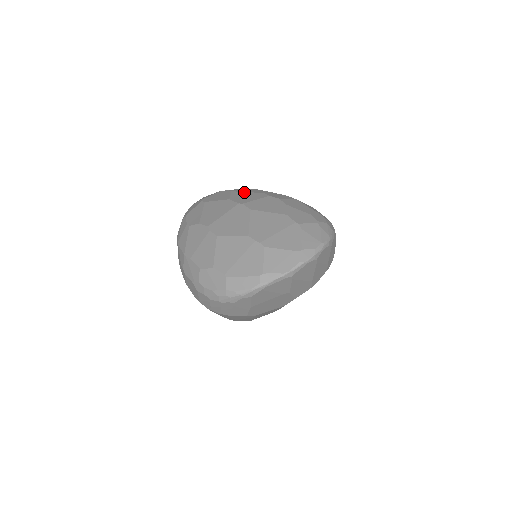
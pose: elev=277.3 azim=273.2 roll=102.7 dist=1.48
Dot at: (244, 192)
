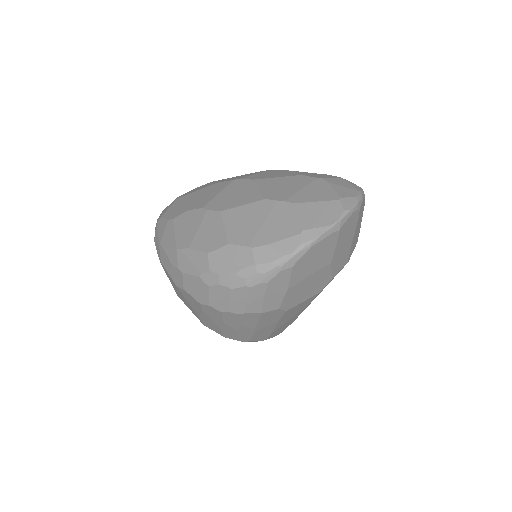
Dot at: occluded
